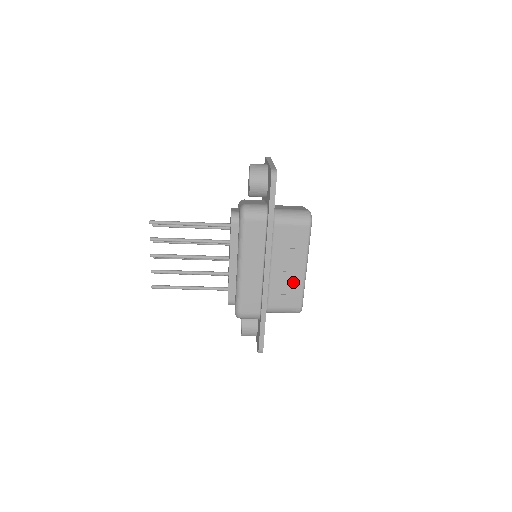
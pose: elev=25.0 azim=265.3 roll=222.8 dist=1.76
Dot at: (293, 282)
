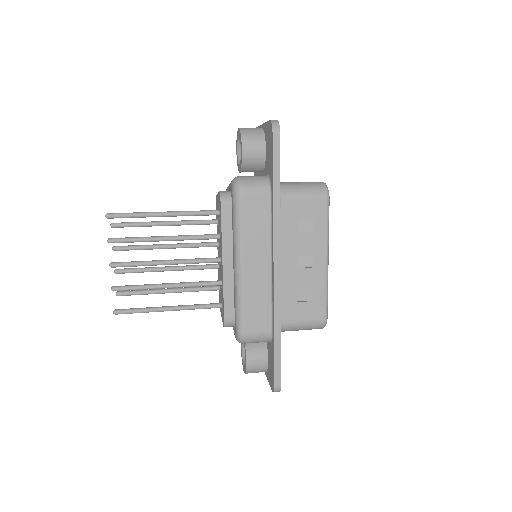
Dot at: (312, 282)
